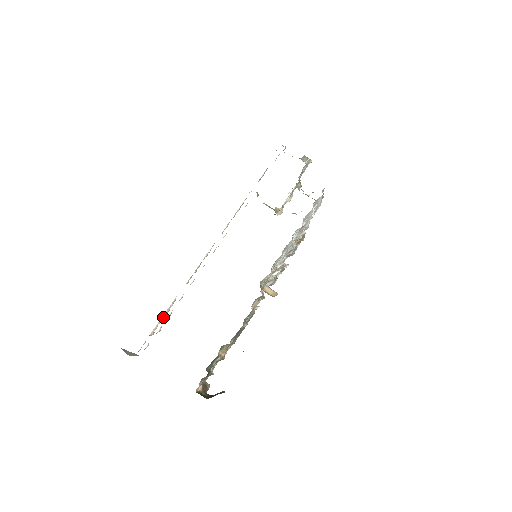
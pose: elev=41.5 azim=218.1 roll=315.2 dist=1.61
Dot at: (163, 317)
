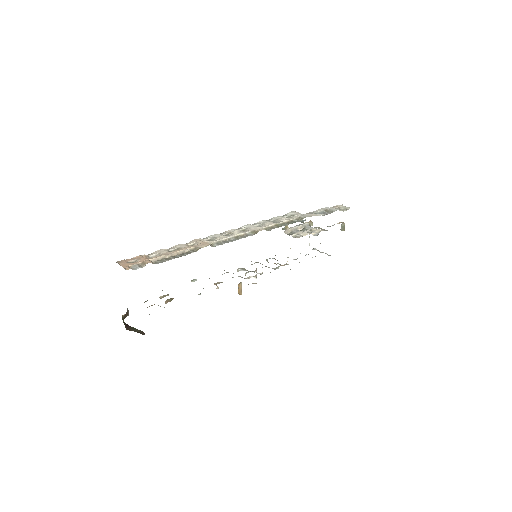
Dot at: (172, 255)
